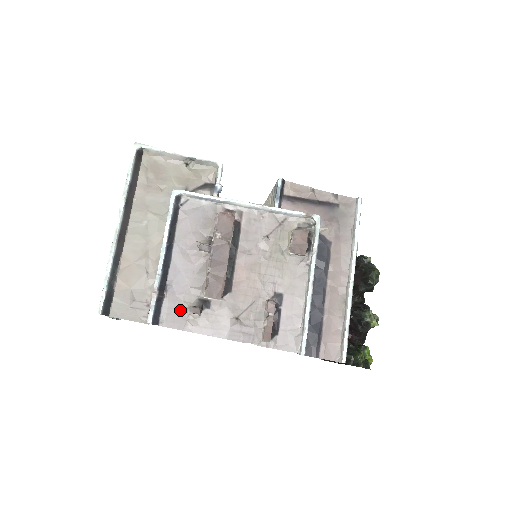
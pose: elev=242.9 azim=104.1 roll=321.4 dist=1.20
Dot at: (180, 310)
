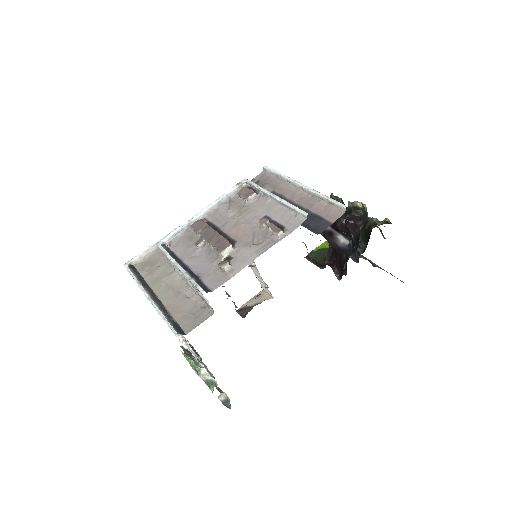
Dot at: (217, 276)
